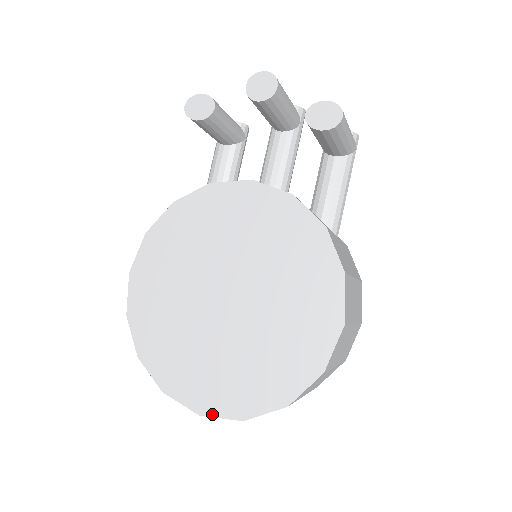
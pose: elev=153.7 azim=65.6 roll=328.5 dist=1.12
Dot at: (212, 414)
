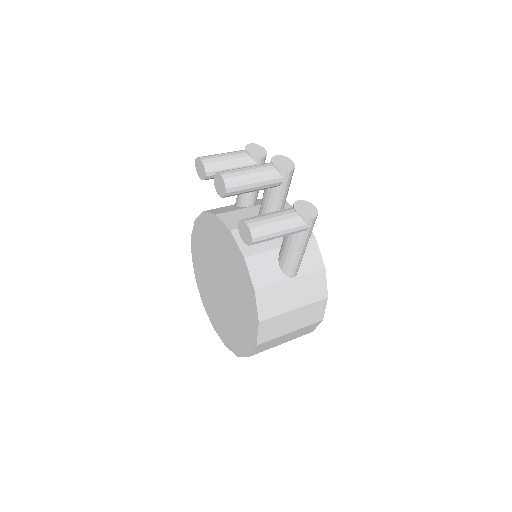
Dot at: (217, 332)
